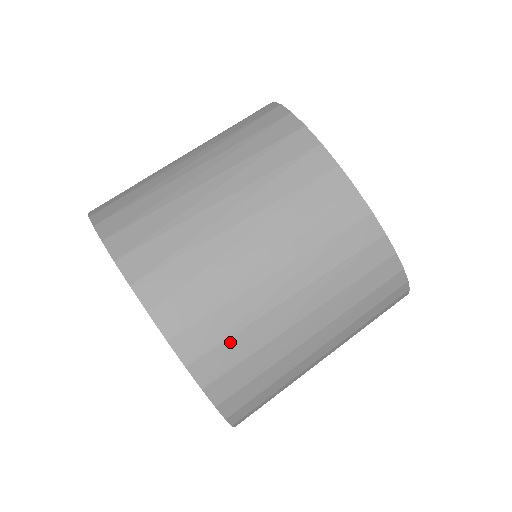
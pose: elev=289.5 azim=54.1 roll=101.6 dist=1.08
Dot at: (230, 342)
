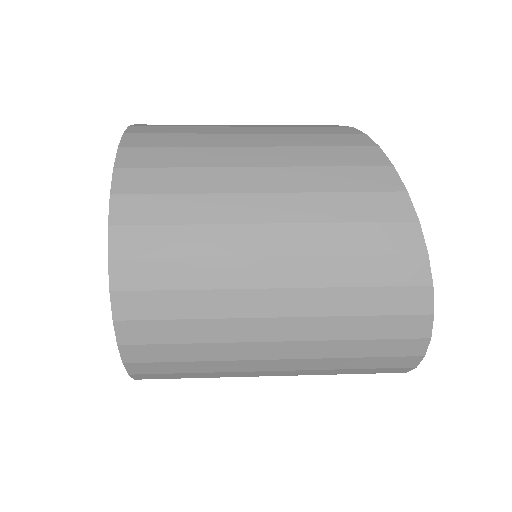
Dot at: occluded
